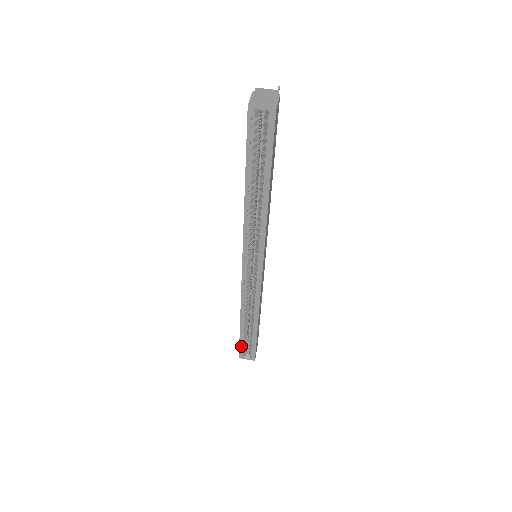
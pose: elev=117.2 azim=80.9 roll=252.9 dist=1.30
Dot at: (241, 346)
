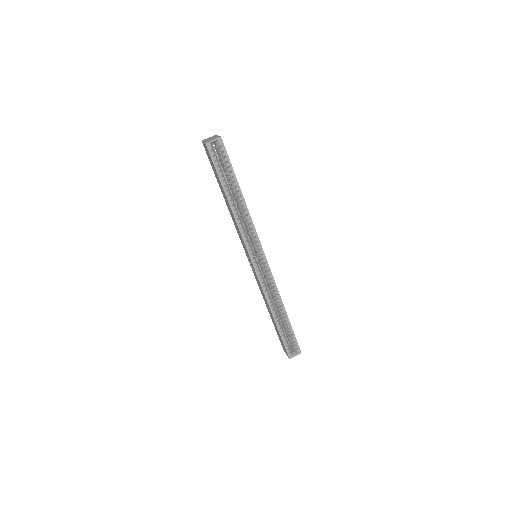
Dot at: (285, 344)
